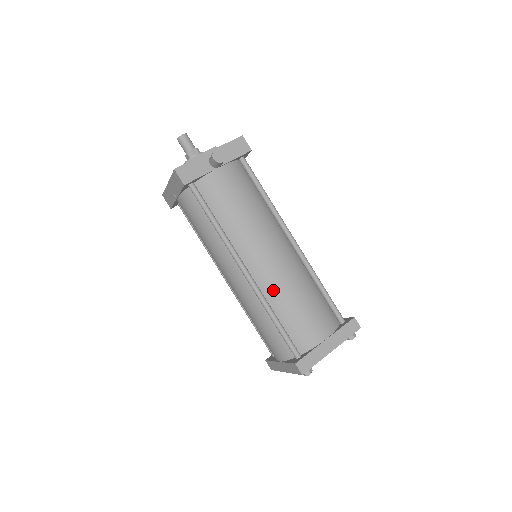
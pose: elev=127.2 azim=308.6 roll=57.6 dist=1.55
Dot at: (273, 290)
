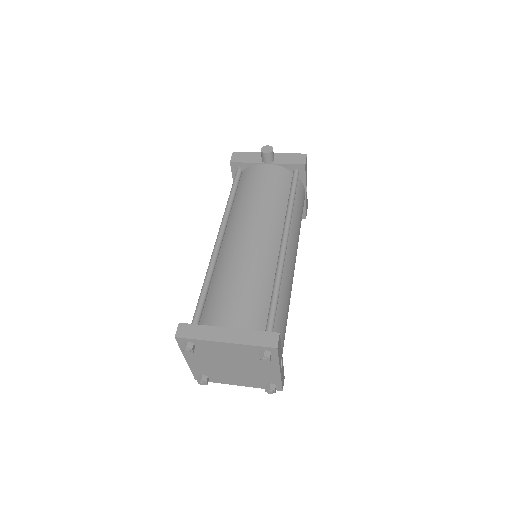
Dot at: (225, 260)
